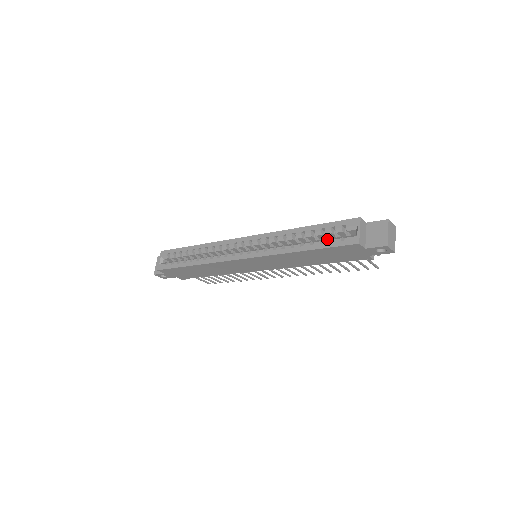
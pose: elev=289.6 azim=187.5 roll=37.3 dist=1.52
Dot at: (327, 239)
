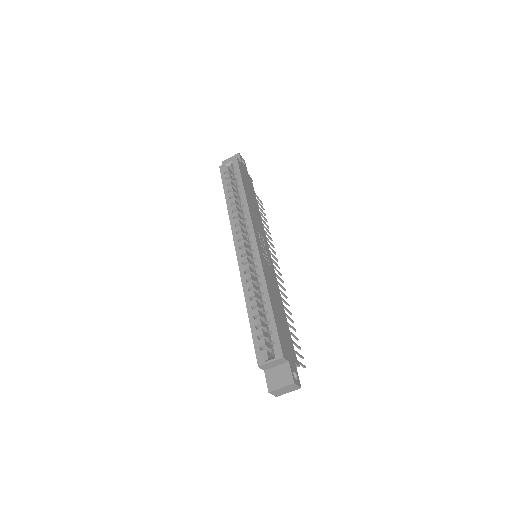
Dot at: (261, 331)
